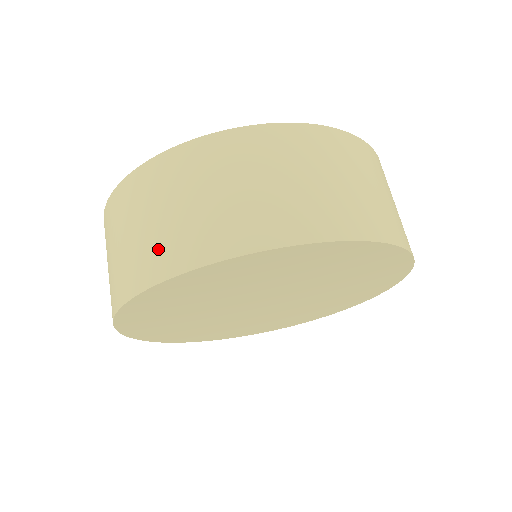
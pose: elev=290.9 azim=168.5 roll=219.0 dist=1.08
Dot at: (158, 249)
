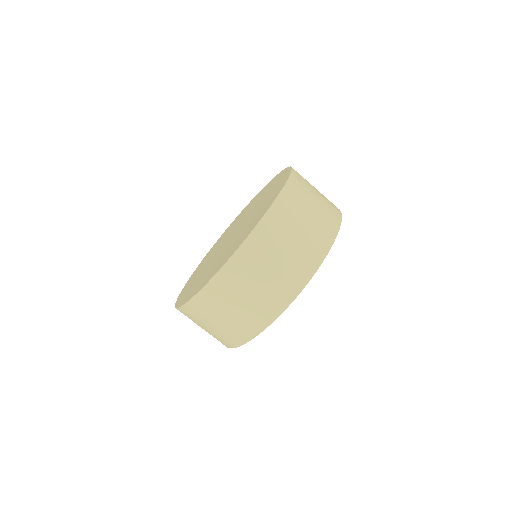
Dot at: occluded
